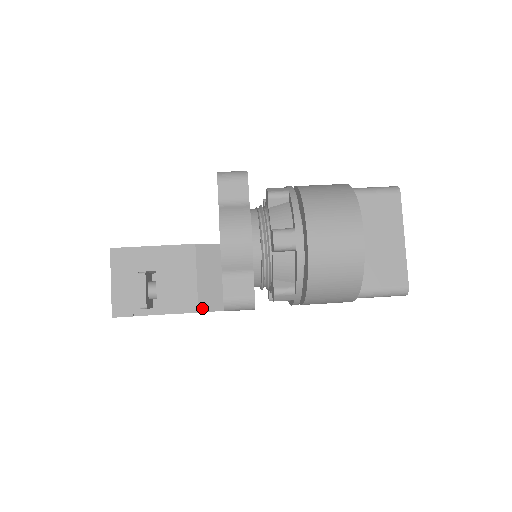
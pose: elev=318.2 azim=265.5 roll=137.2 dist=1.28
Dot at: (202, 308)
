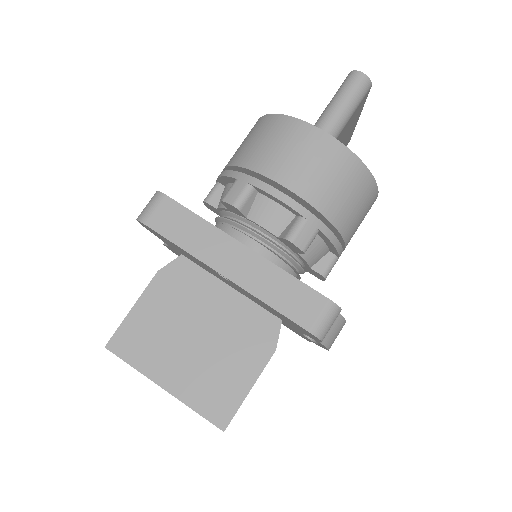
Dot at: occluded
